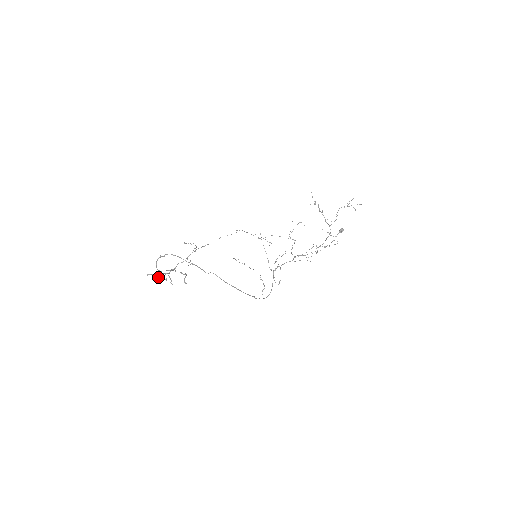
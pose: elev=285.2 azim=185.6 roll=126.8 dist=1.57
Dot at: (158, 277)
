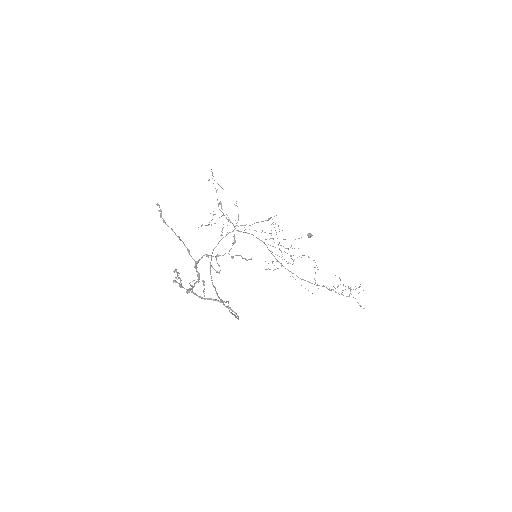
Dot at: (182, 287)
